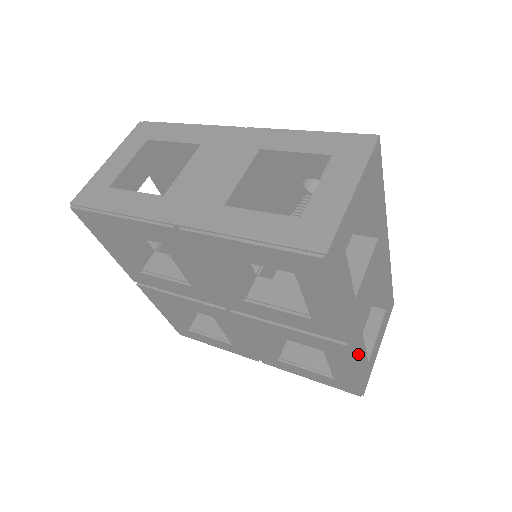
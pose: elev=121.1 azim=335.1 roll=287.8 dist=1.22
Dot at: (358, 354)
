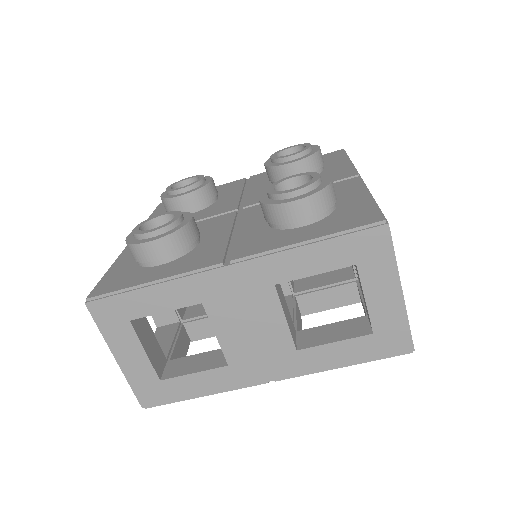
Dot at: occluded
